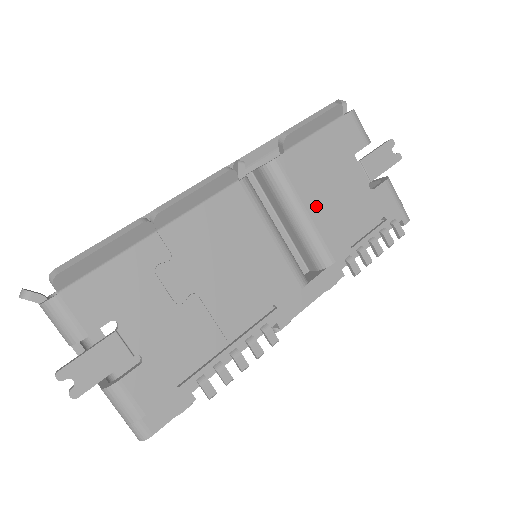
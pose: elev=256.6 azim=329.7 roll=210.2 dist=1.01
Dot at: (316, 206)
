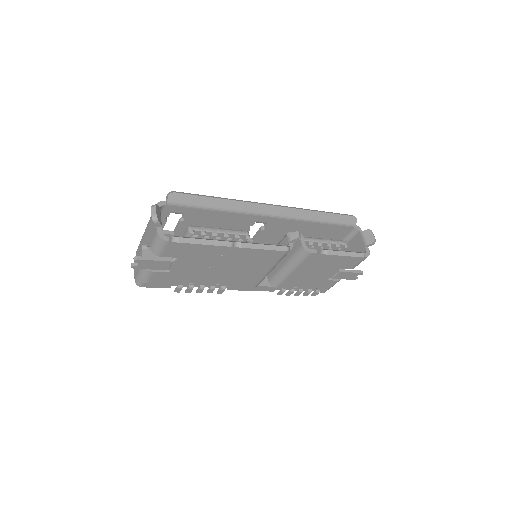
Dot at: (300, 272)
